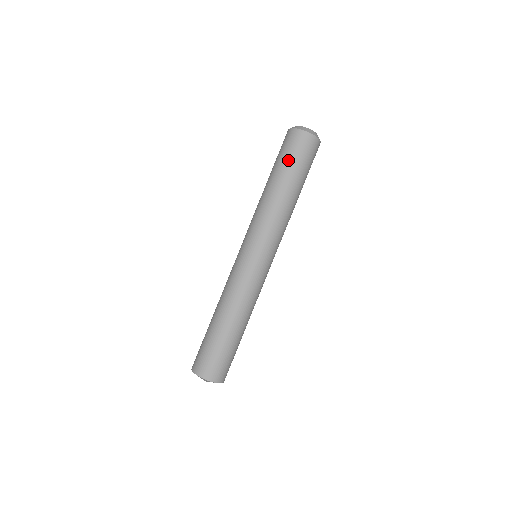
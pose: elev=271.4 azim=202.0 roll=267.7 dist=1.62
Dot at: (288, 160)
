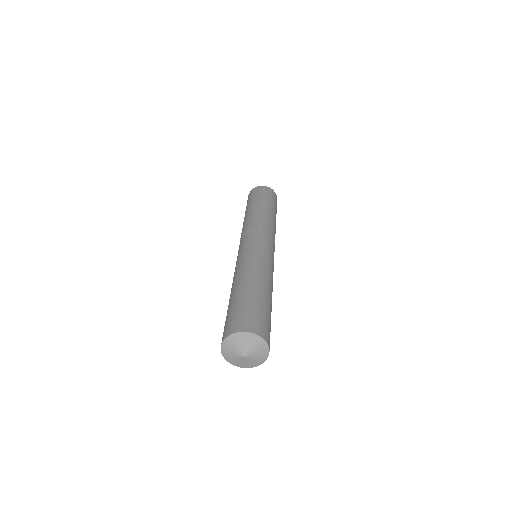
Dot at: (246, 207)
